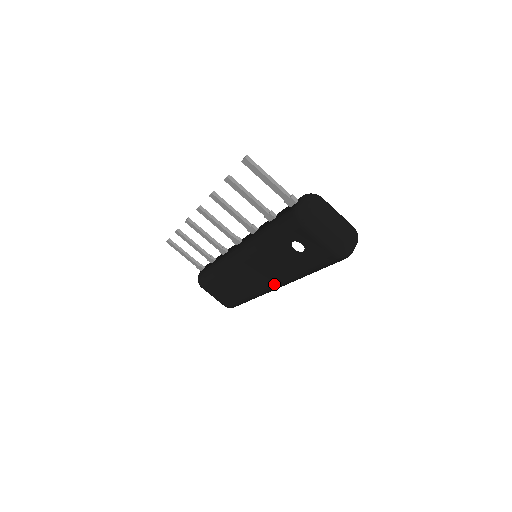
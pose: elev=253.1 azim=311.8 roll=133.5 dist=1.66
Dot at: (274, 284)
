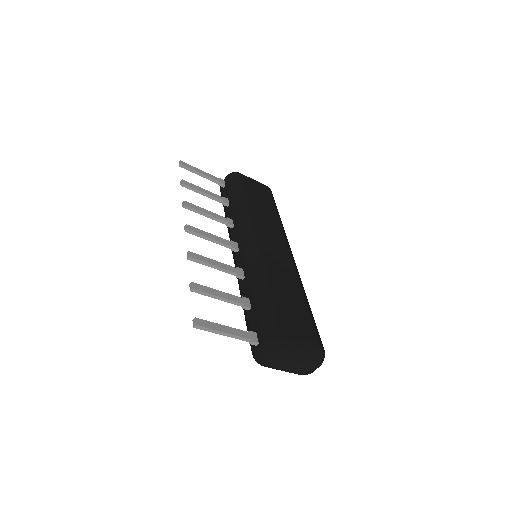
Dot at: occluded
